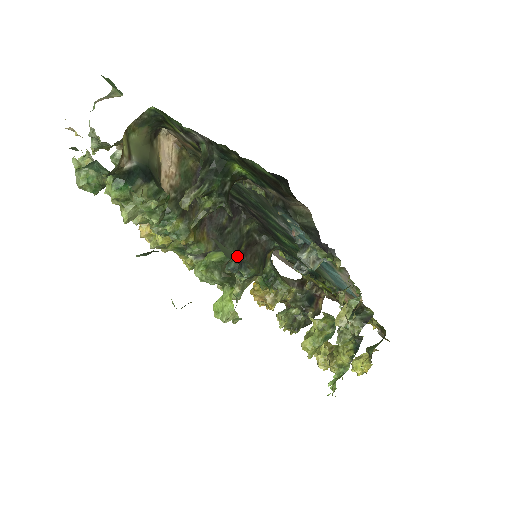
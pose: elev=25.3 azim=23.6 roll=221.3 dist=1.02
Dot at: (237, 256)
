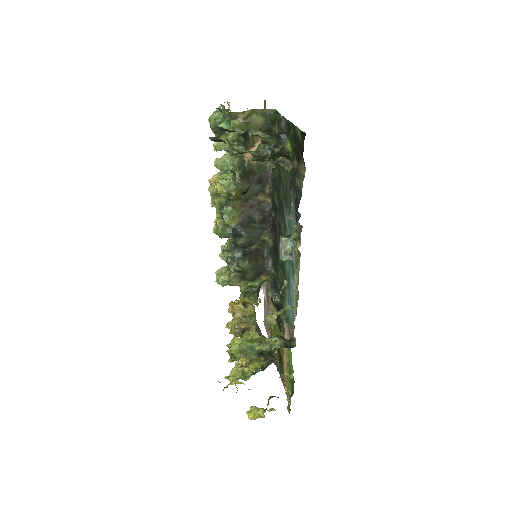
Dot at: occluded
